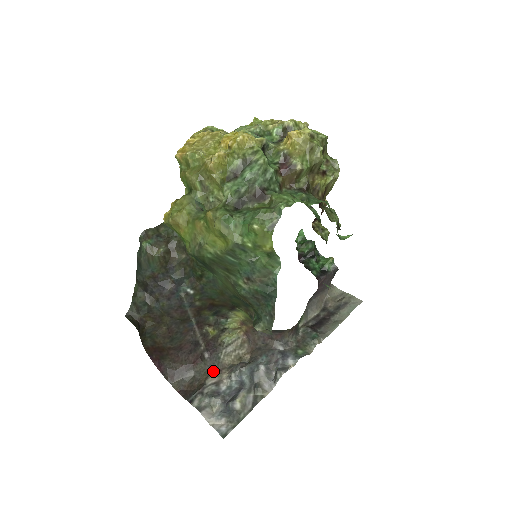
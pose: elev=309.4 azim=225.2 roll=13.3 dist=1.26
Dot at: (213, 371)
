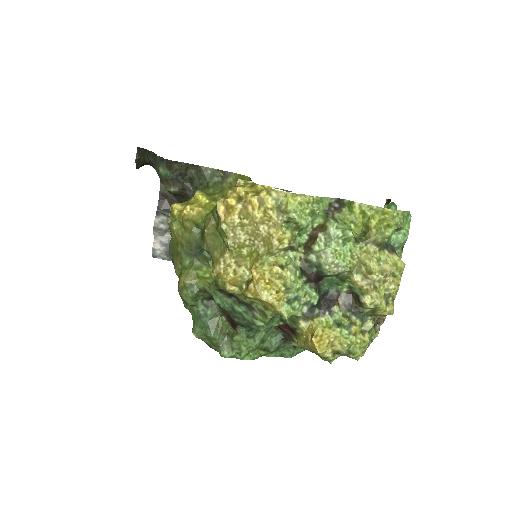
Dot at: occluded
